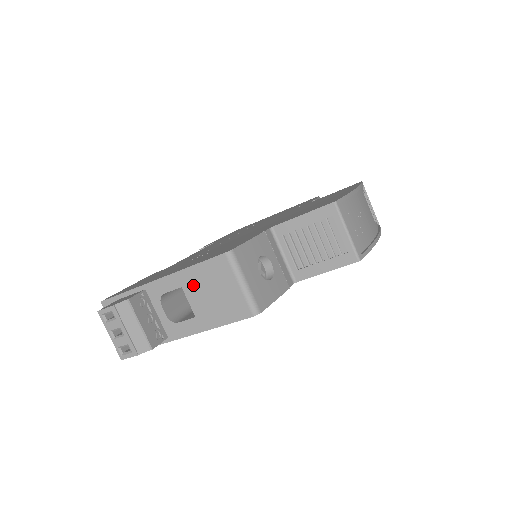
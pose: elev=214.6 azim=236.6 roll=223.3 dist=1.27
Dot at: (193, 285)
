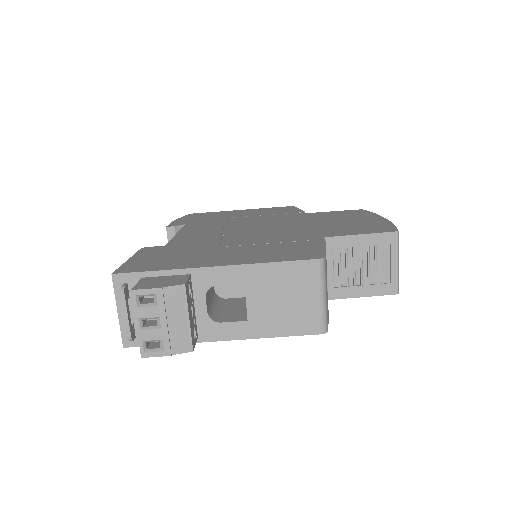
Dot at: (261, 284)
